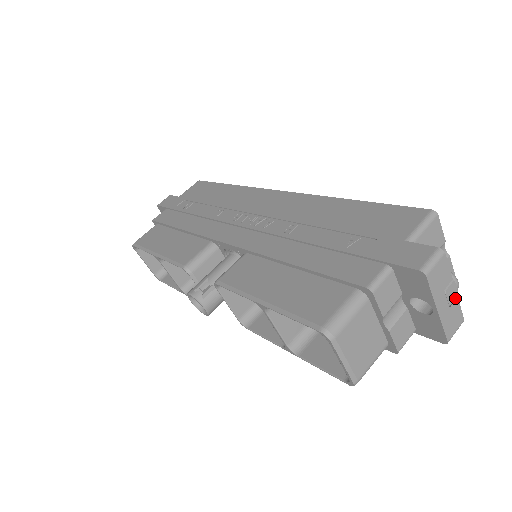
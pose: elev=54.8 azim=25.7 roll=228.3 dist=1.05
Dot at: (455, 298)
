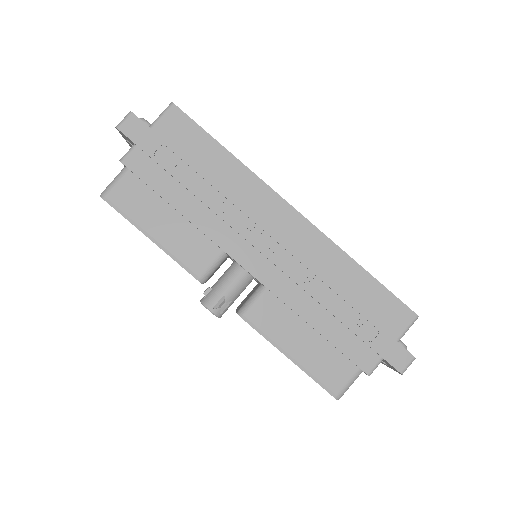
Dot at: occluded
